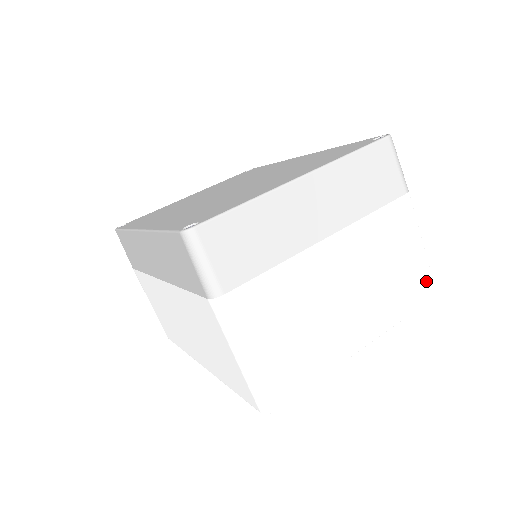
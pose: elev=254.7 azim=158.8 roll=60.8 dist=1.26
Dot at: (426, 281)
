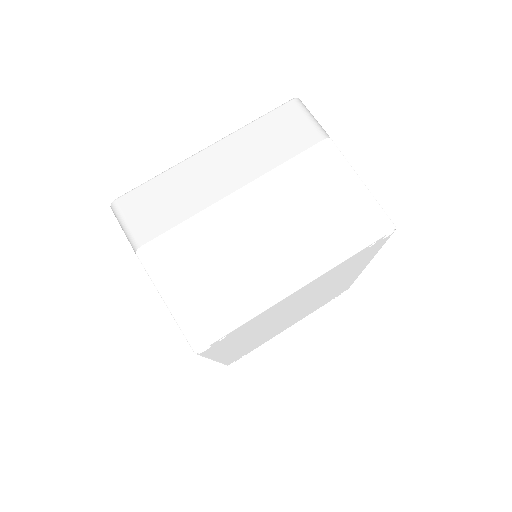
Dot at: (373, 215)
